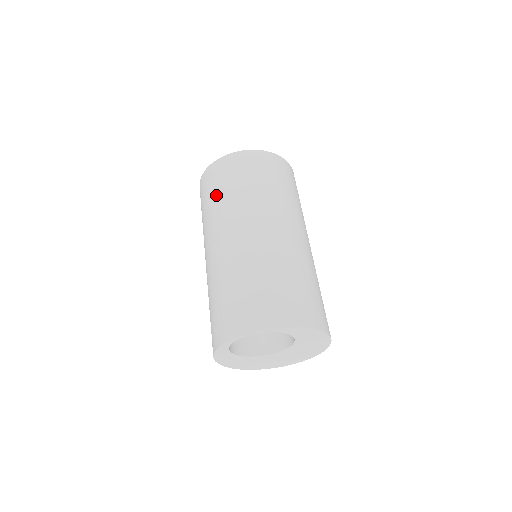
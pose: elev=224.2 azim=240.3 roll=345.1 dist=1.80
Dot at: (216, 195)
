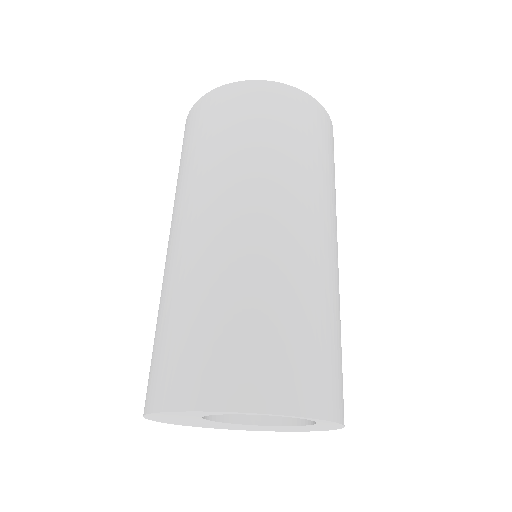
Dot at: (274, 137)
